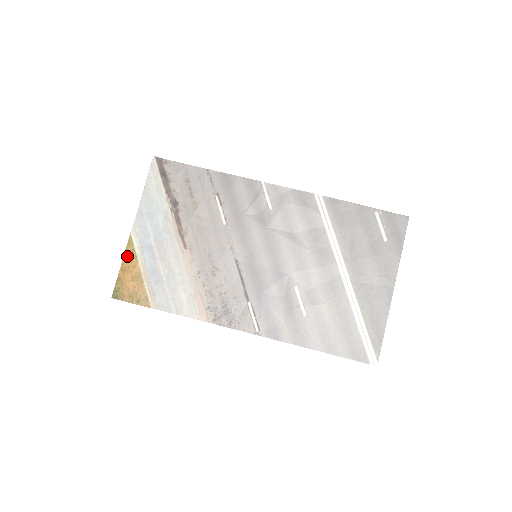
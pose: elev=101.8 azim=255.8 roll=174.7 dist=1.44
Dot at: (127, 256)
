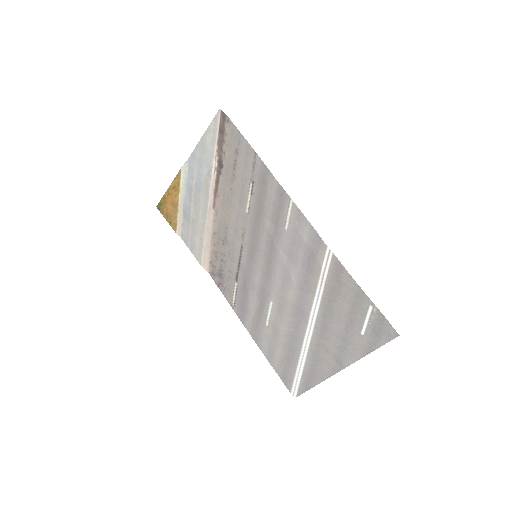
Dot at: (174, 184)
